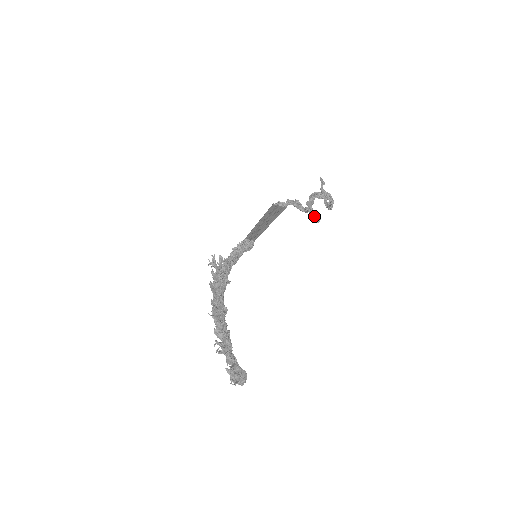
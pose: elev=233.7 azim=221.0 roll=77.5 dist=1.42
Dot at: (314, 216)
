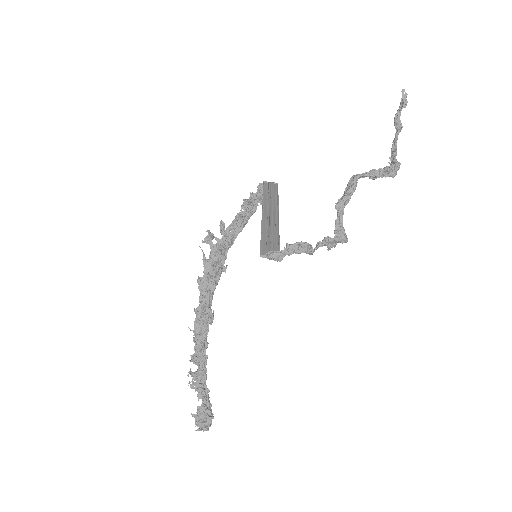
Dot at: (334, 246)
